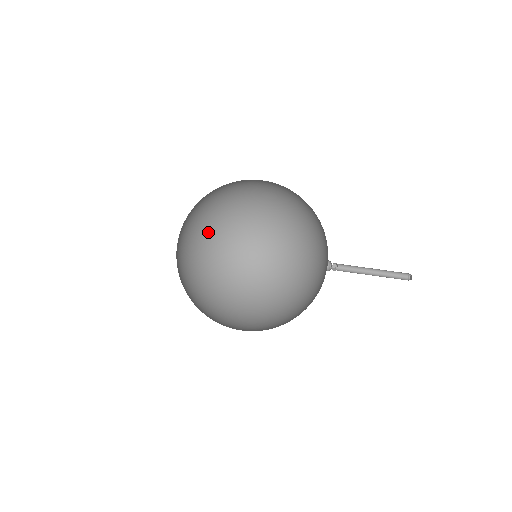
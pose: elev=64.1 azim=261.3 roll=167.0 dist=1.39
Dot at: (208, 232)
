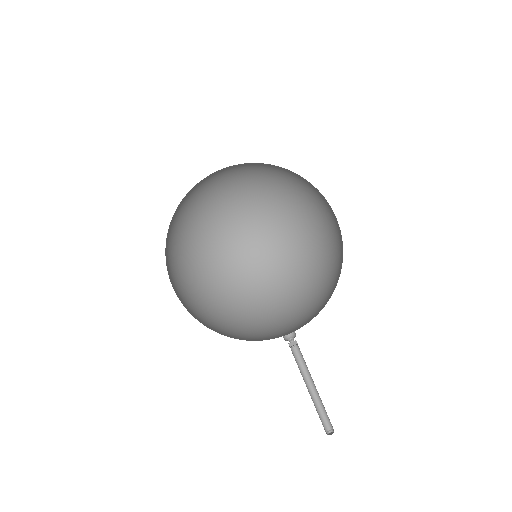
Dot at: (272, 192)
